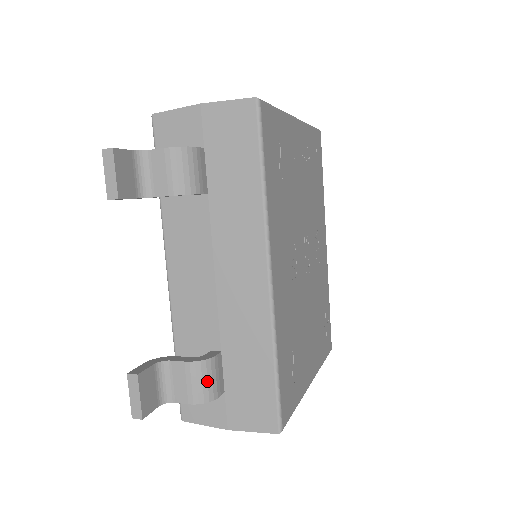
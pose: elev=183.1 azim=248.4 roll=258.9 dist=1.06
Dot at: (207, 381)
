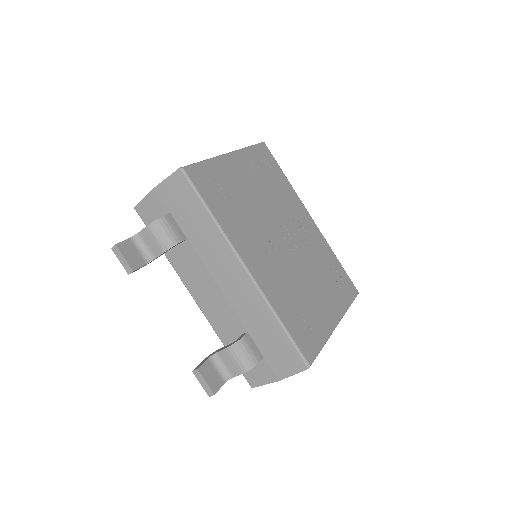
Dot at: (245, 355)
